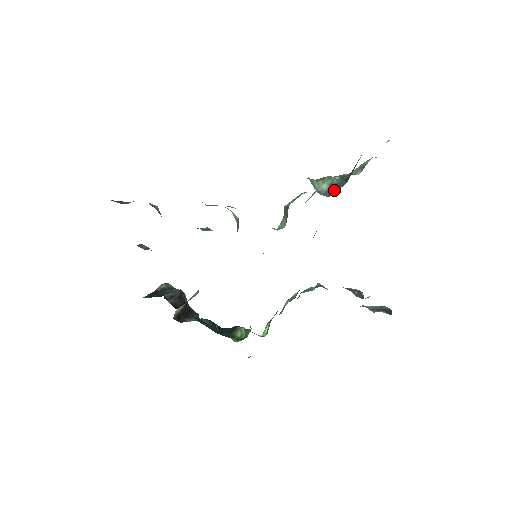
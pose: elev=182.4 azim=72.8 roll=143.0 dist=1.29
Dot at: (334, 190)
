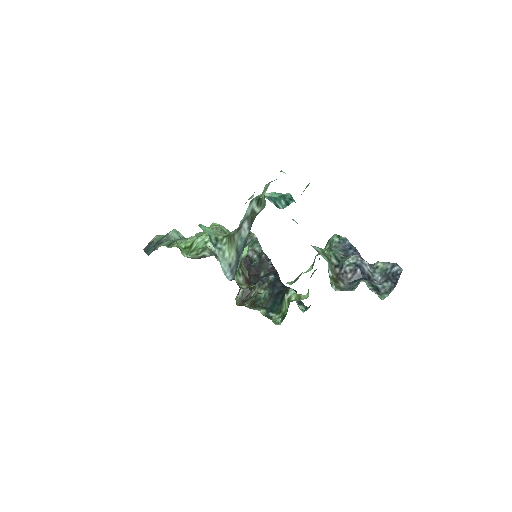
Dot at: (237, 266)
